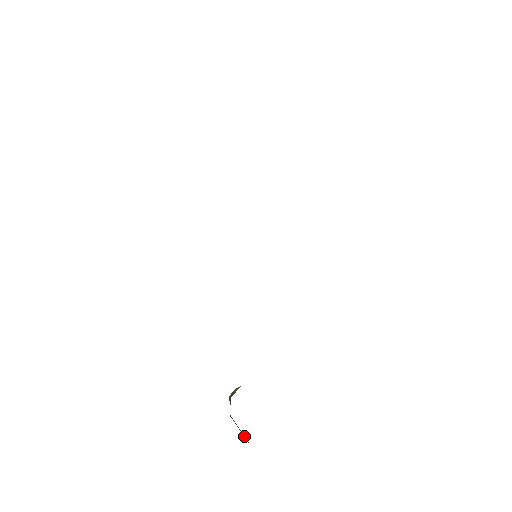
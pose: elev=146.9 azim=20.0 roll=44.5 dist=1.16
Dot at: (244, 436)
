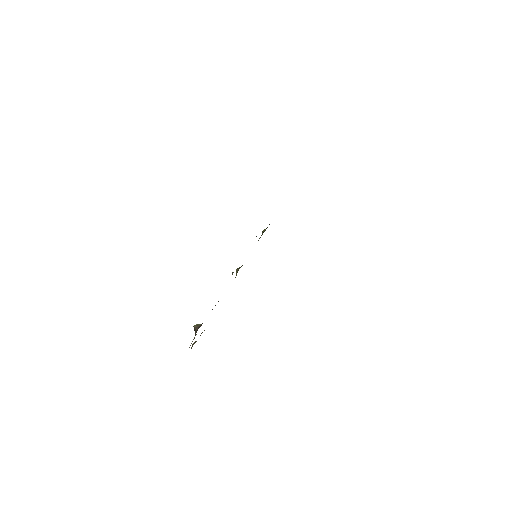
Dot at: occluded
